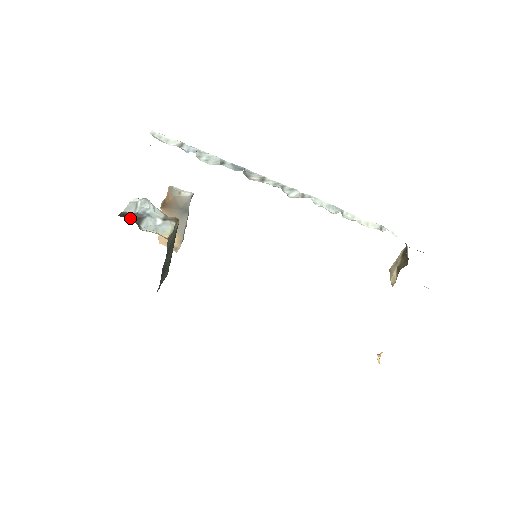
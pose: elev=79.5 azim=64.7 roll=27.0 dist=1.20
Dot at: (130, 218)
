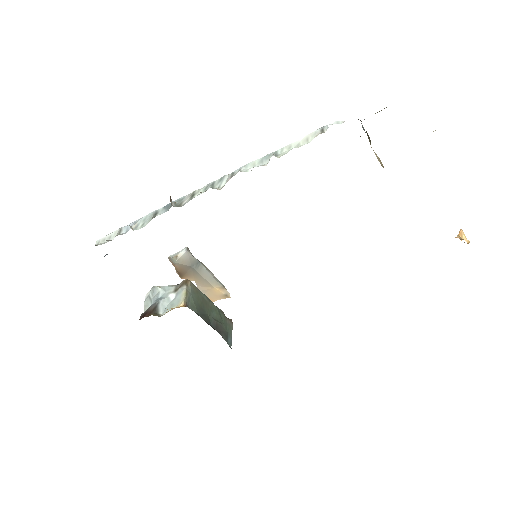
Dot at: (148, 314)
